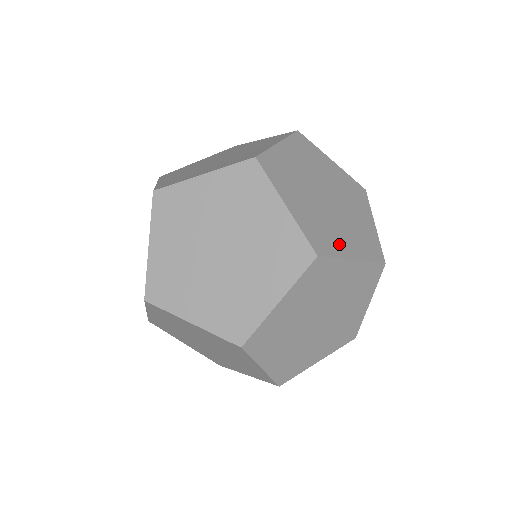
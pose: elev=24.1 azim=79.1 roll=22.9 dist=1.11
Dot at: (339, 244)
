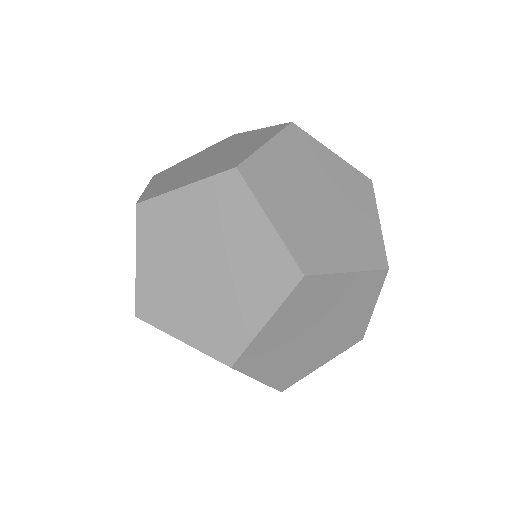
Dot at: (332, 256)
